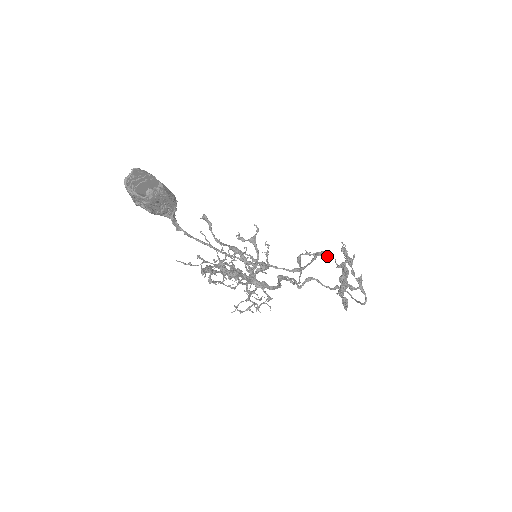
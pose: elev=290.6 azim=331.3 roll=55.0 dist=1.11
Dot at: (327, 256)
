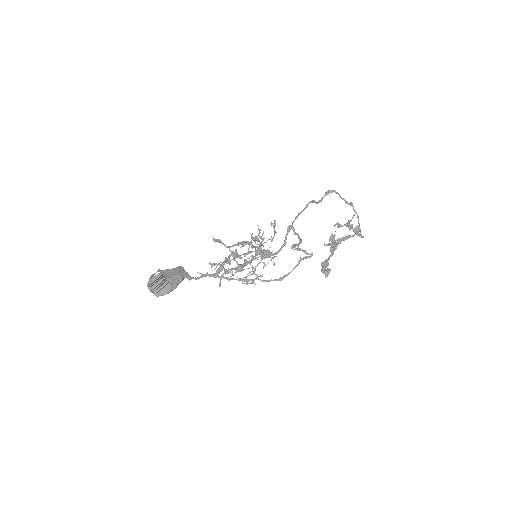
Dot at: (311, 255)
